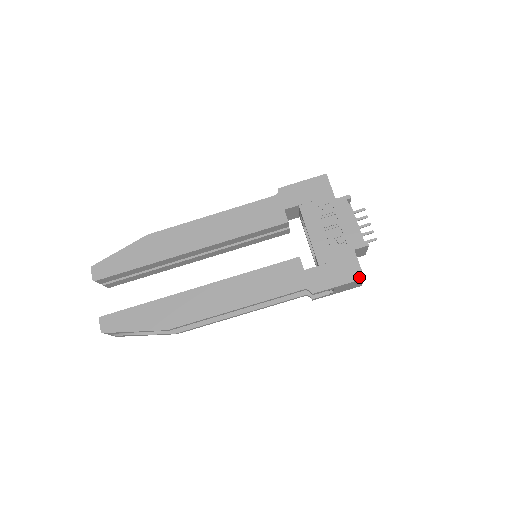
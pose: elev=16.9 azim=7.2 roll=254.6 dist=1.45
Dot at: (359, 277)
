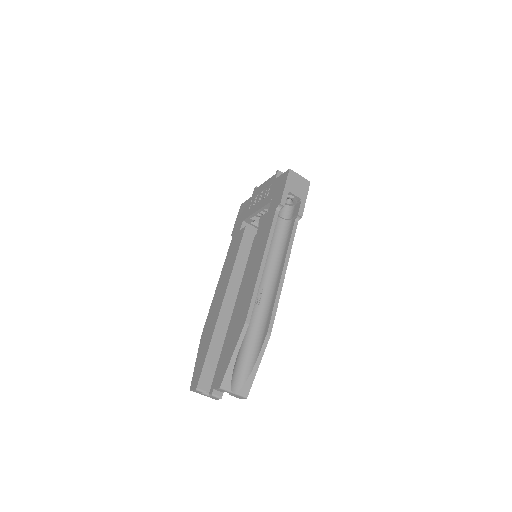
Dot at: (287, 172)
